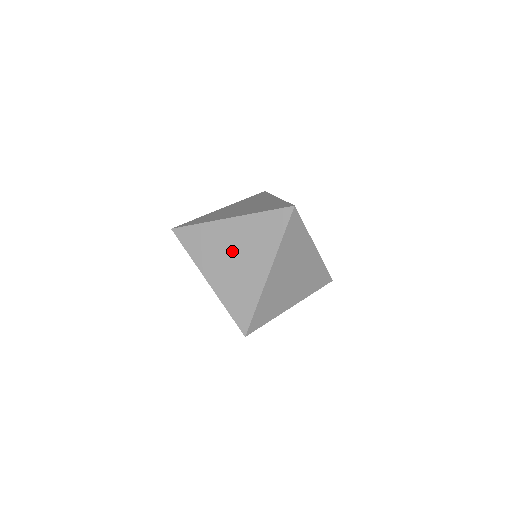
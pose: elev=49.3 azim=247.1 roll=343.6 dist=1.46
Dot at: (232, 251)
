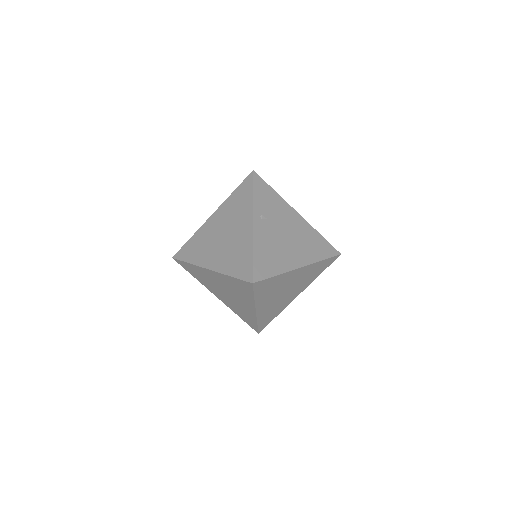
Dot at: (222, 289)
